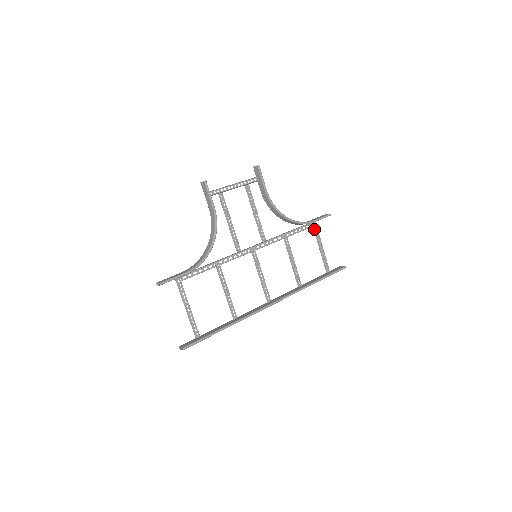
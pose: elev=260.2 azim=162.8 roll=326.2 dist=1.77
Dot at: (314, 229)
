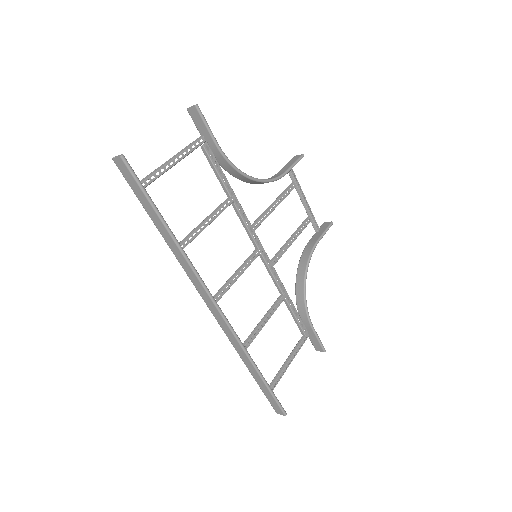
Dot at: (301, 338)
